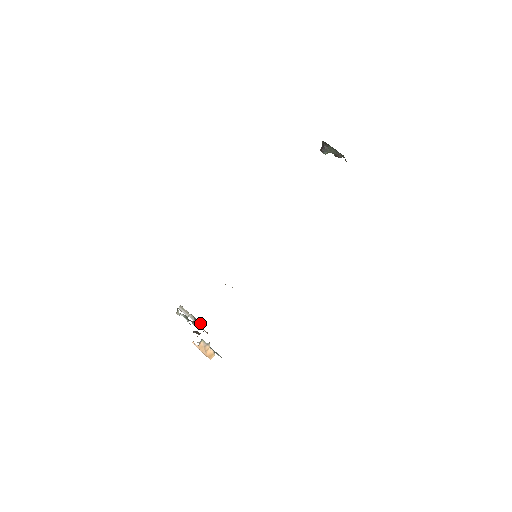
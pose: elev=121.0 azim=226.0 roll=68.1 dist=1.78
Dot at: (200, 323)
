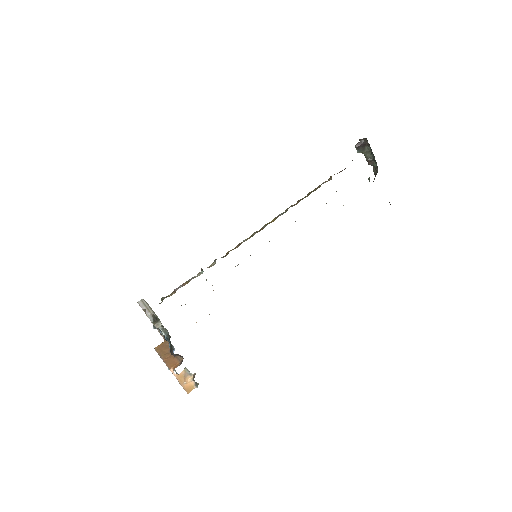
Dot at: occluded
